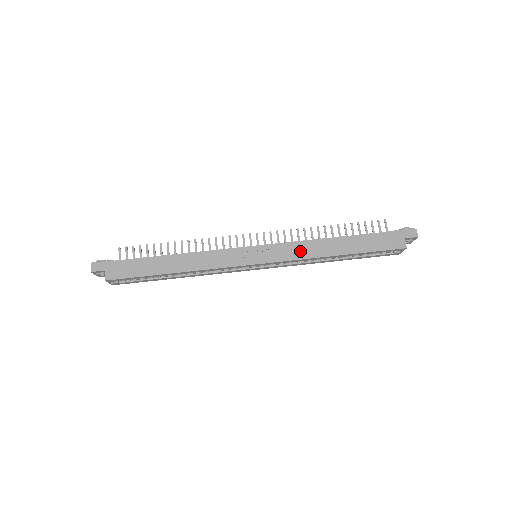
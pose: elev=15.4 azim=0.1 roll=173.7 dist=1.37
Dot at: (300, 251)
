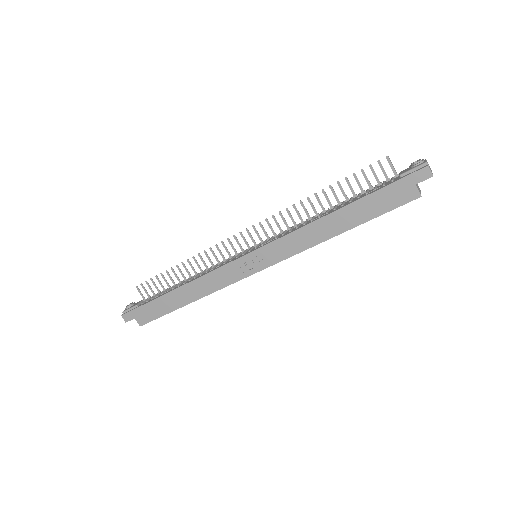
Dot at: (295, 244)
